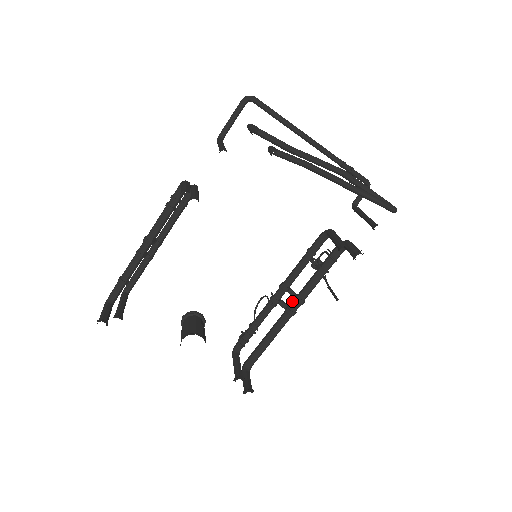
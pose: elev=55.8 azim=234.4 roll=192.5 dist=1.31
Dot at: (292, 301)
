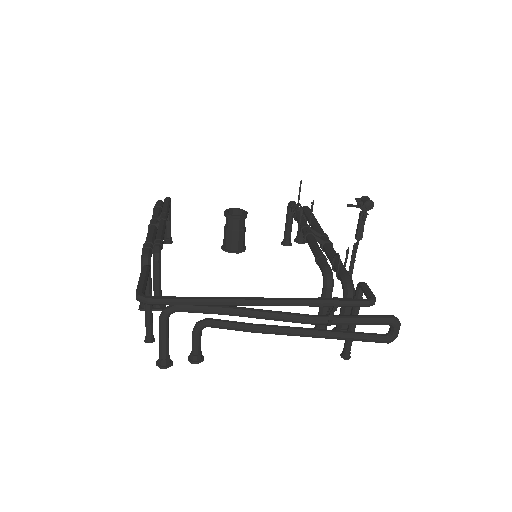
Dot at: occluded
